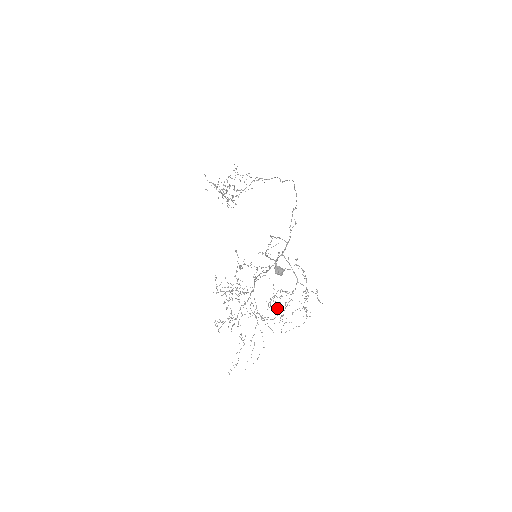
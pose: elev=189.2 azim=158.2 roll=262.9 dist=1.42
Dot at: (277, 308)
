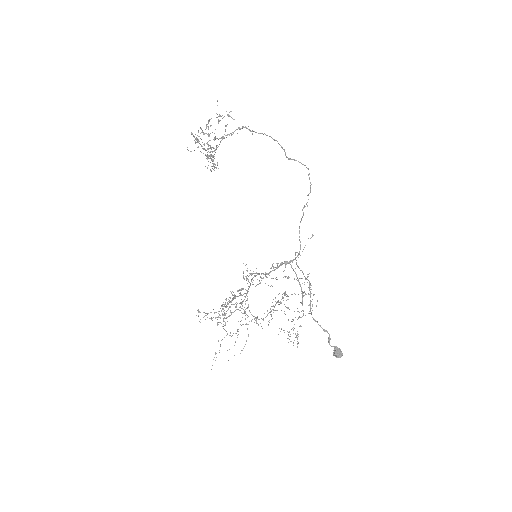
Dot at: occluded
